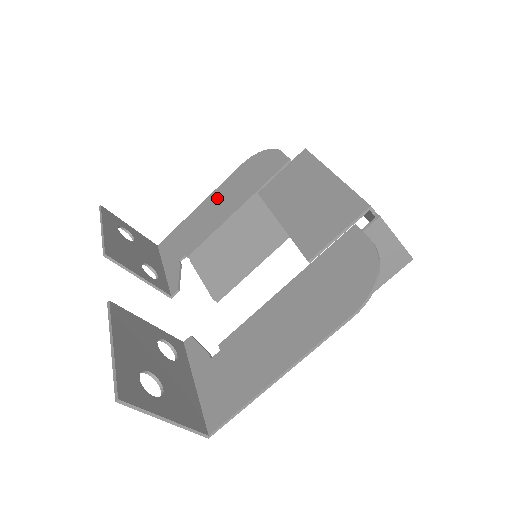
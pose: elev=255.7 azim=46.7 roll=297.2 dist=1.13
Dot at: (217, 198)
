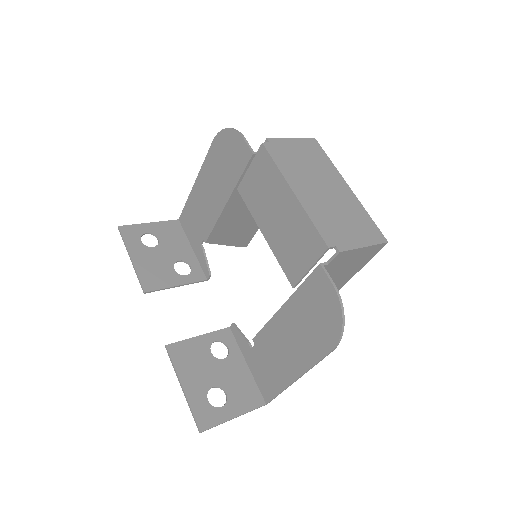
Dot at: (206, 181)
